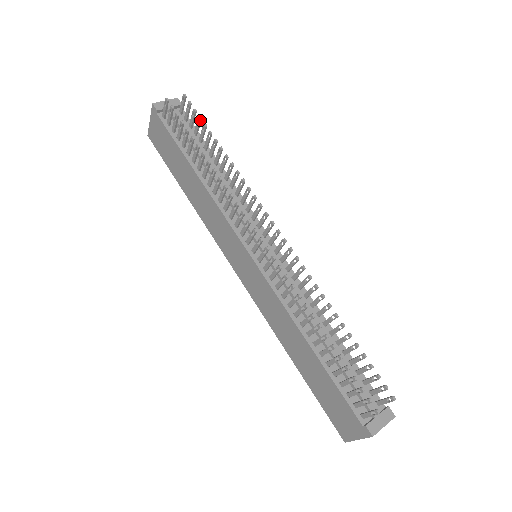
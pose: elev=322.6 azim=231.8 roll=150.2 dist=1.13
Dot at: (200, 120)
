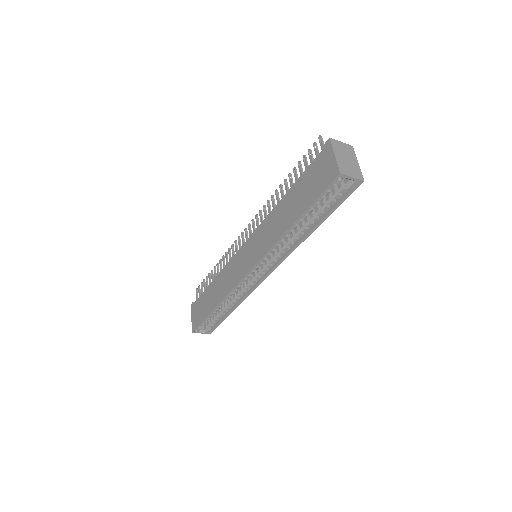
Dot at: occluded
